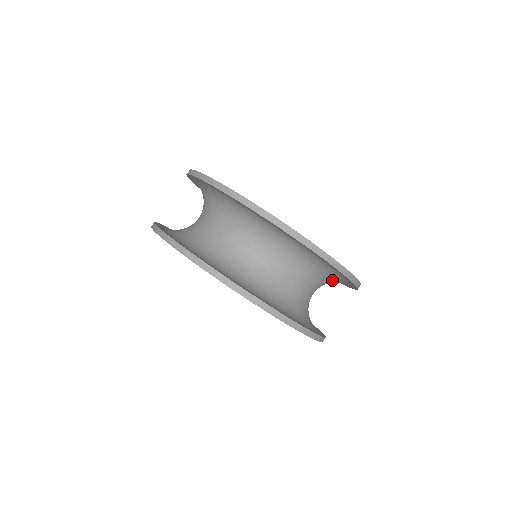
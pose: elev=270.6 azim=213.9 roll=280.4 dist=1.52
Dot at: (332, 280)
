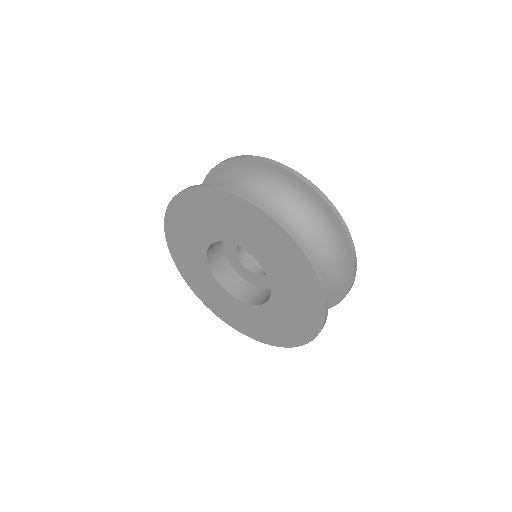
Dot at: (329, 277)
